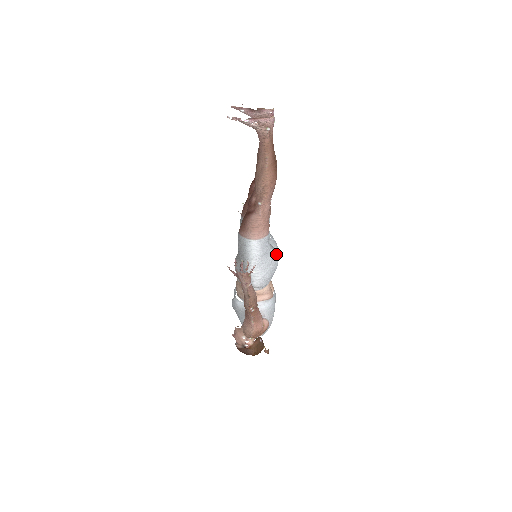
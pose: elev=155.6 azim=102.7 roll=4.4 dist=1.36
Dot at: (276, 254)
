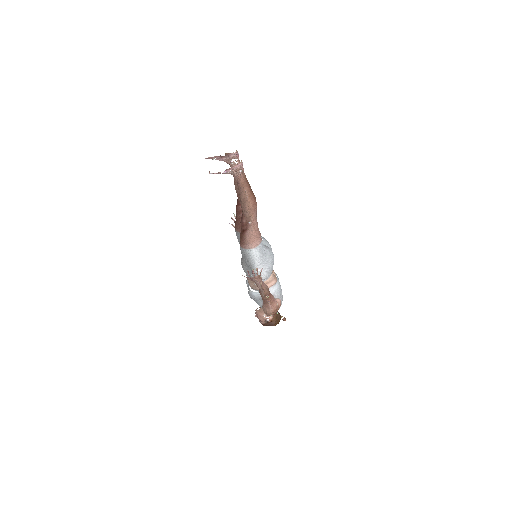
Dot at: (271, 251)
